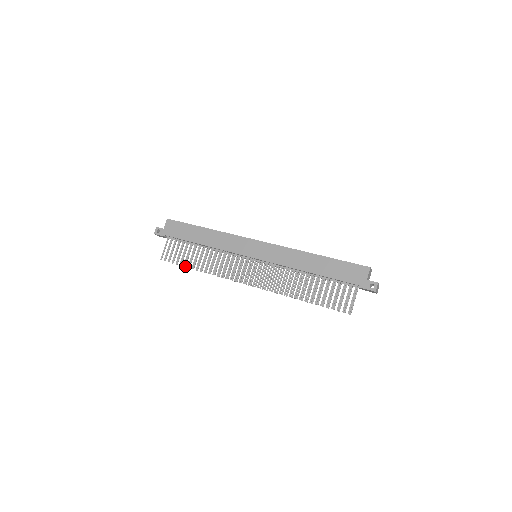
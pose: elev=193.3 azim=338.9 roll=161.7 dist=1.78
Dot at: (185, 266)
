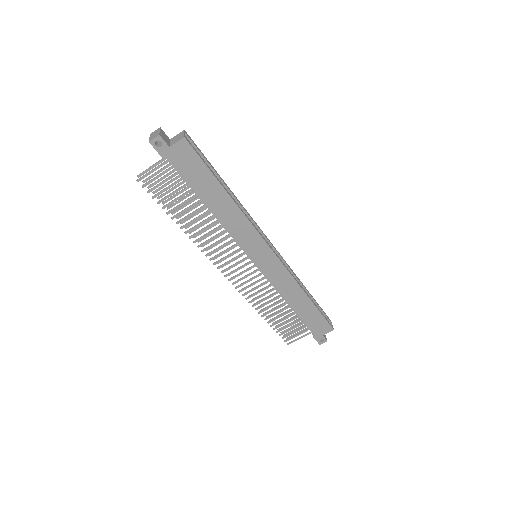
Dot at: occluded
